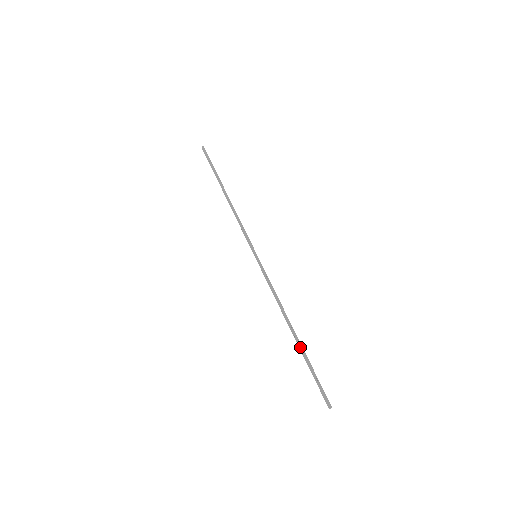
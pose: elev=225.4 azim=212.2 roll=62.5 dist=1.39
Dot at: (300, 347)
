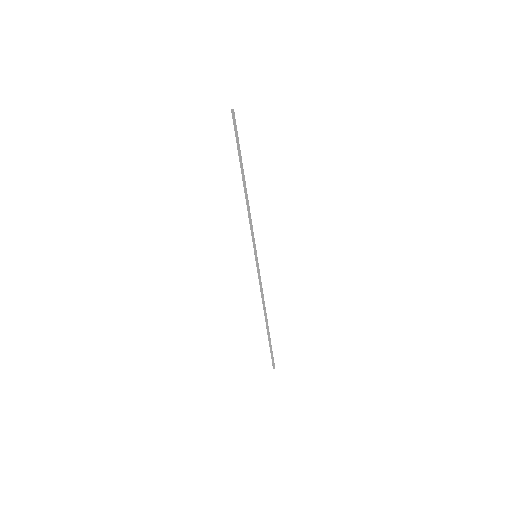
Dot at: (268, 332)
